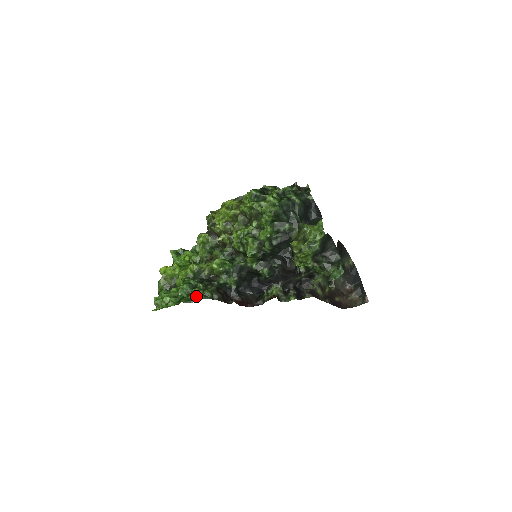
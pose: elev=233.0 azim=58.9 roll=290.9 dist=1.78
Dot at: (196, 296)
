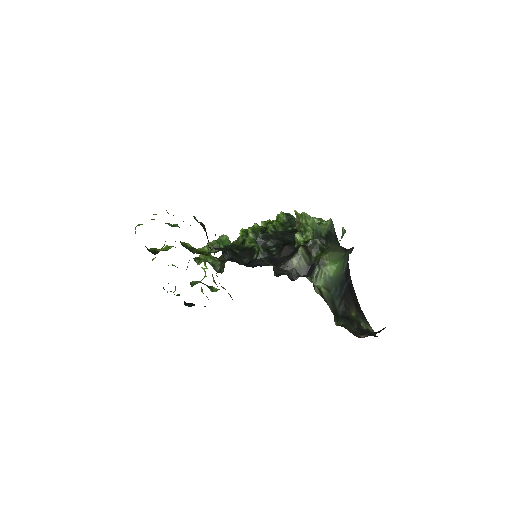
Dot at: occluded
